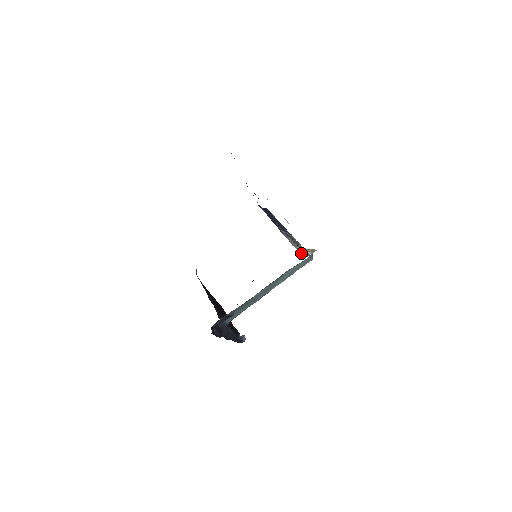
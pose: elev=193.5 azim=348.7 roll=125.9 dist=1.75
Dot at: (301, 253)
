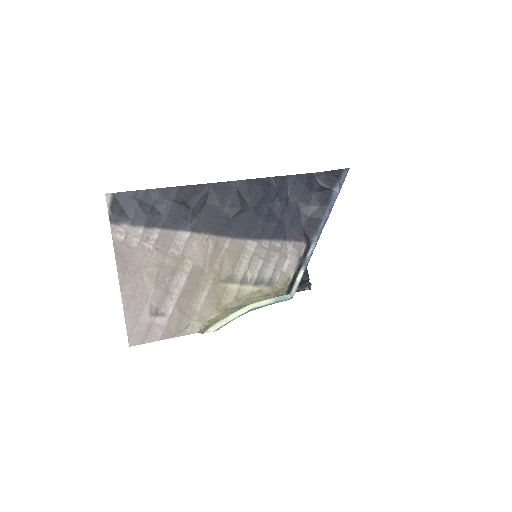
Dot at: (292, 280)
